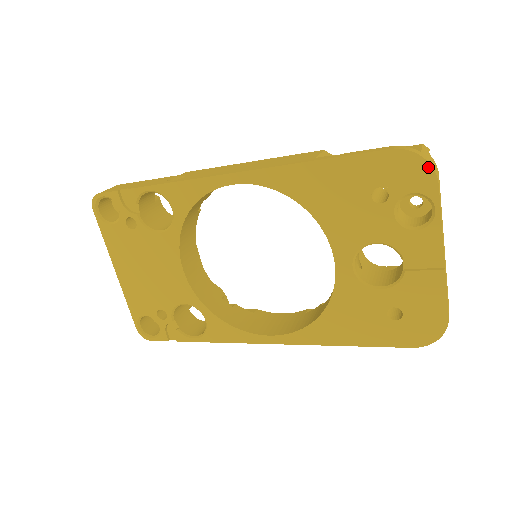
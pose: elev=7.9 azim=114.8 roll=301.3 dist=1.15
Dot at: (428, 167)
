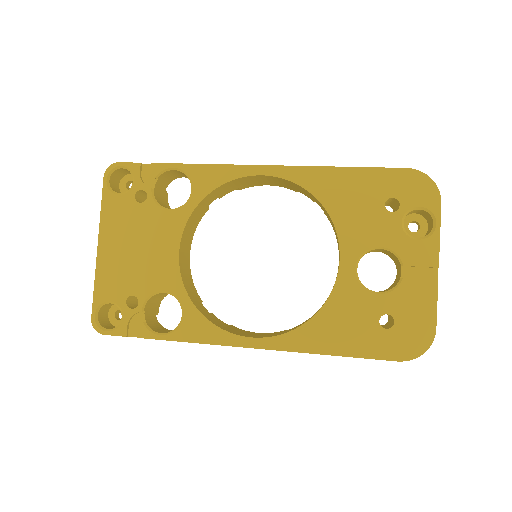
Dot at: (435, 187)
